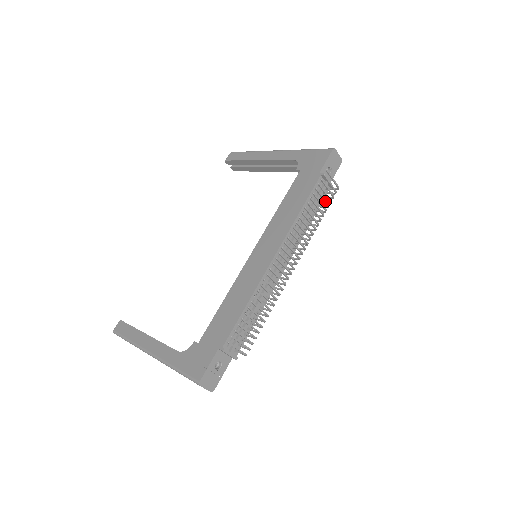
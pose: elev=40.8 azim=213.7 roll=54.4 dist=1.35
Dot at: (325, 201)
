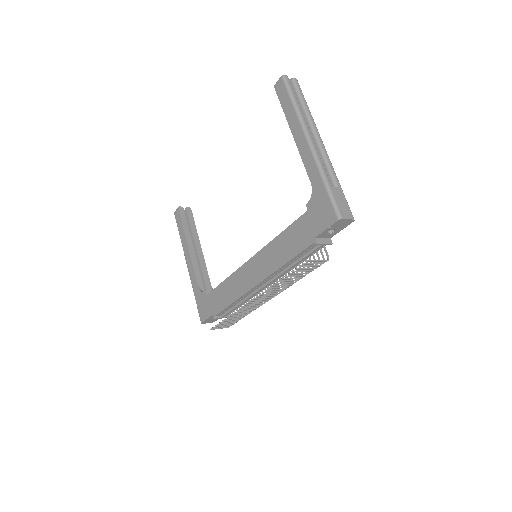
Dot at: (306, 271)
